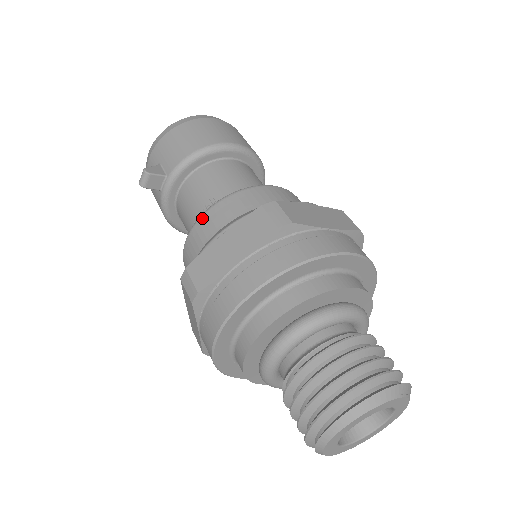
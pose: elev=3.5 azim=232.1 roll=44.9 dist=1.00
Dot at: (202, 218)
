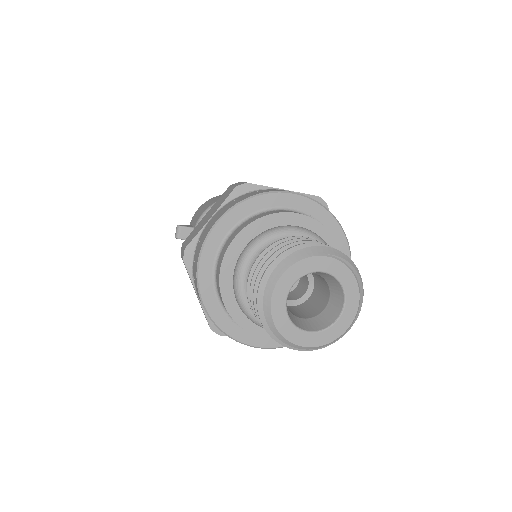
Dot at: occluded
